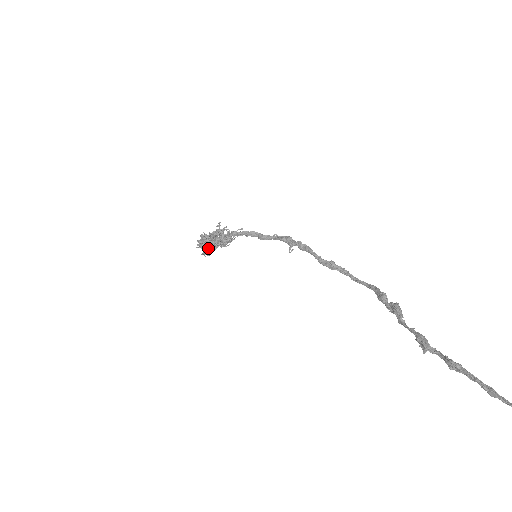
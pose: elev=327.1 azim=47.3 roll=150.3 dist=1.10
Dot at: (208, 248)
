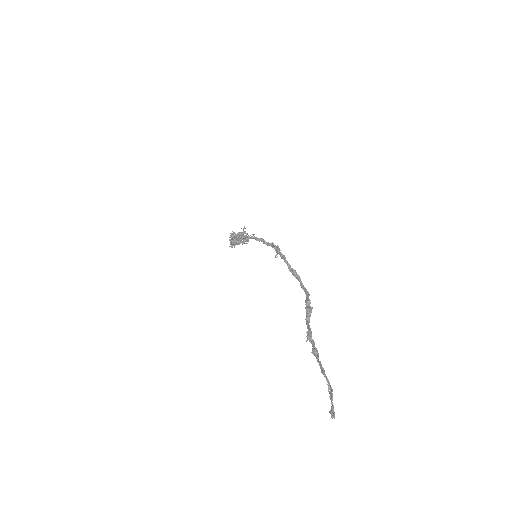
Dot at: (233, 243)
